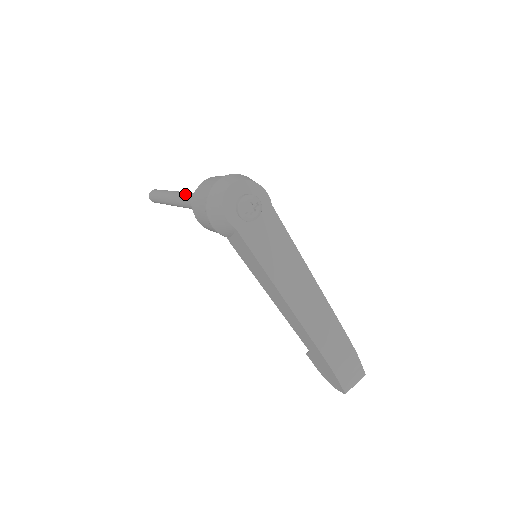
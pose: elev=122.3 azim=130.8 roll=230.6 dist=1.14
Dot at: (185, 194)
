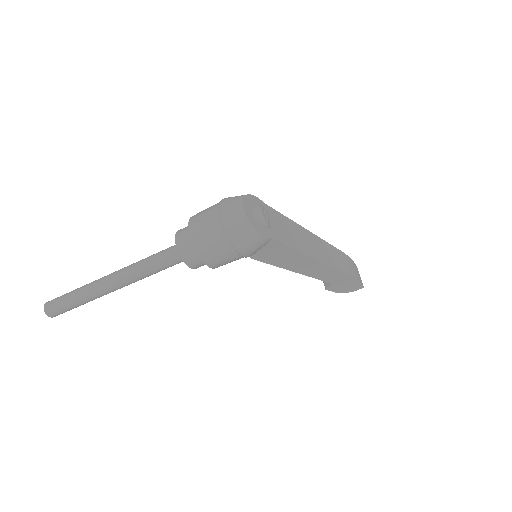
Dot at: (137, 267)
